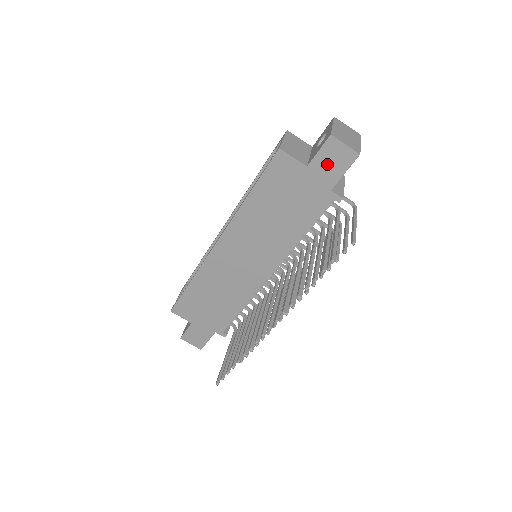
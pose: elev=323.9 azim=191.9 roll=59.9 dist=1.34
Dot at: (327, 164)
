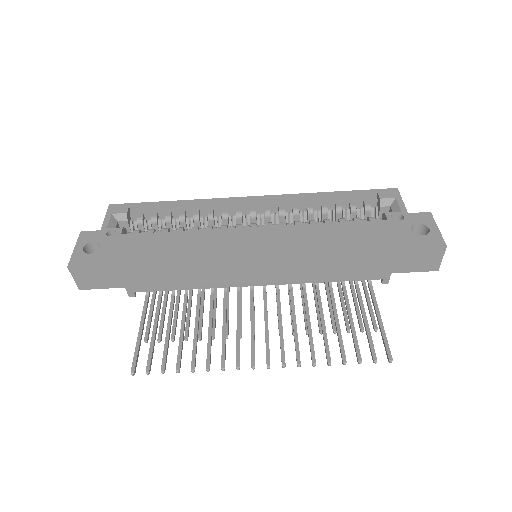
Dot at: (416, 258)
